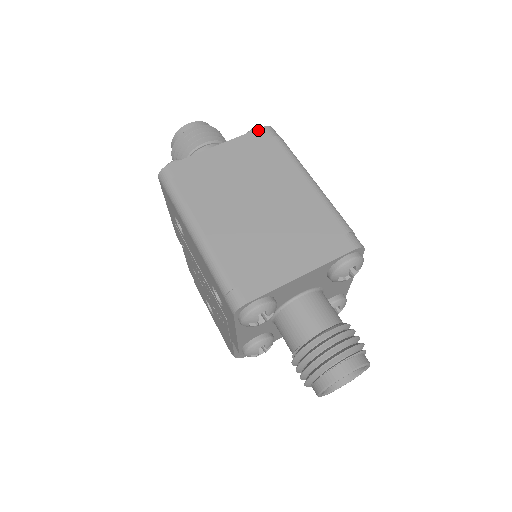
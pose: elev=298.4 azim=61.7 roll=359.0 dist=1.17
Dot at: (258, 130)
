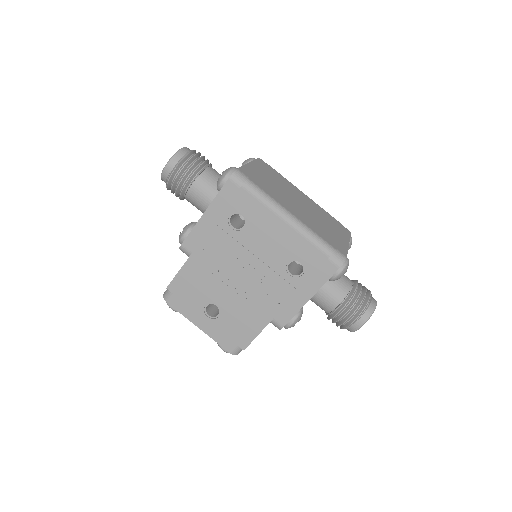
Dot at: (259, 159)
